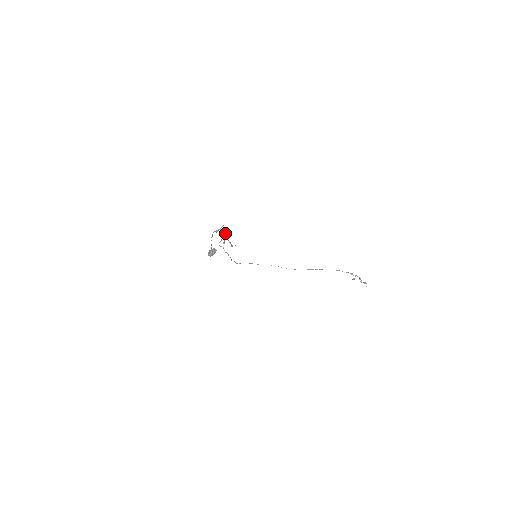
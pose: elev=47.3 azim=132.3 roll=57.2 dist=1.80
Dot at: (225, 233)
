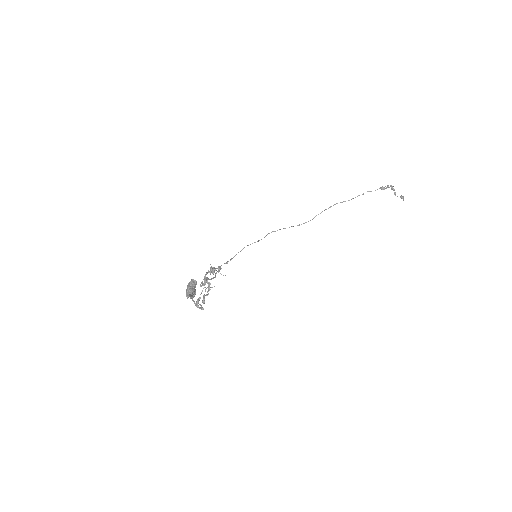
Dot at: (206, 273)
